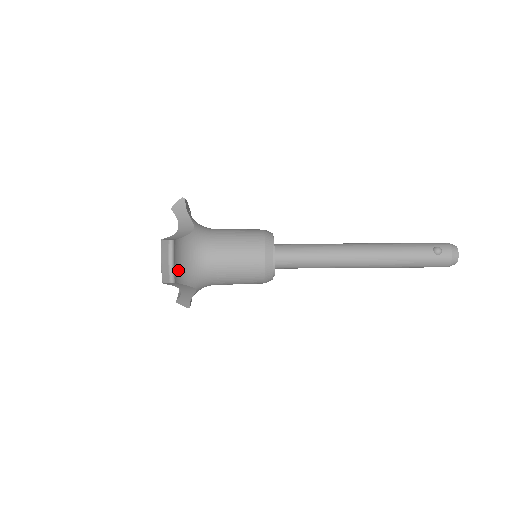
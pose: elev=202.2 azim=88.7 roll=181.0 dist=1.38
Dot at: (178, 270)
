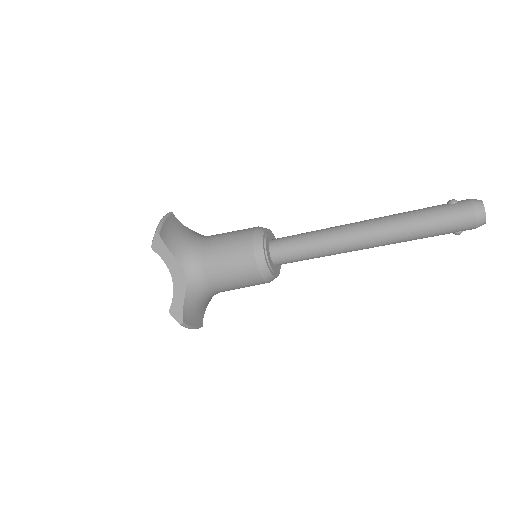
Dot at: (168, 235)
